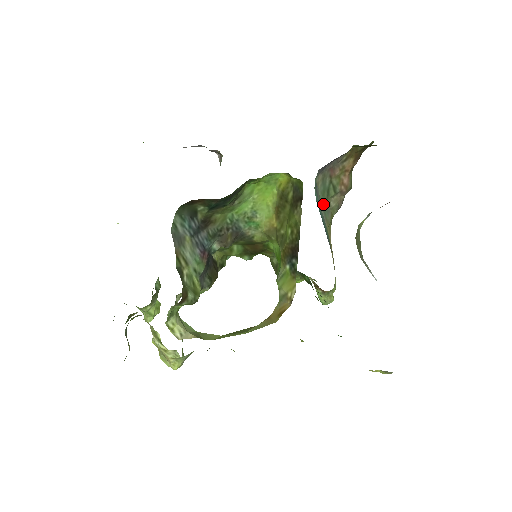
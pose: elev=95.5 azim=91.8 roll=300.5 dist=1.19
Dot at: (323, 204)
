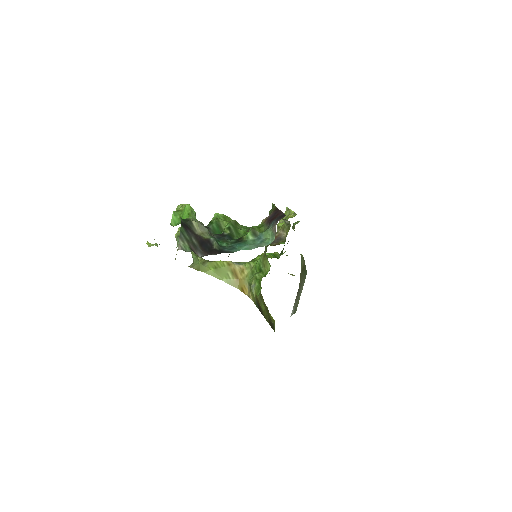
Dot at: occluded
